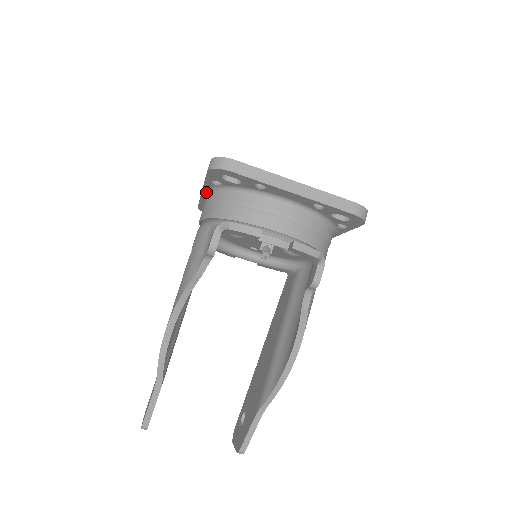
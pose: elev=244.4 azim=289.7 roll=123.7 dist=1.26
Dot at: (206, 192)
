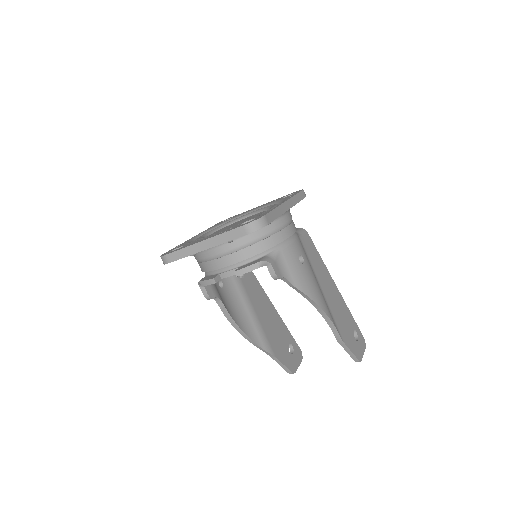
Dot at: occluded
